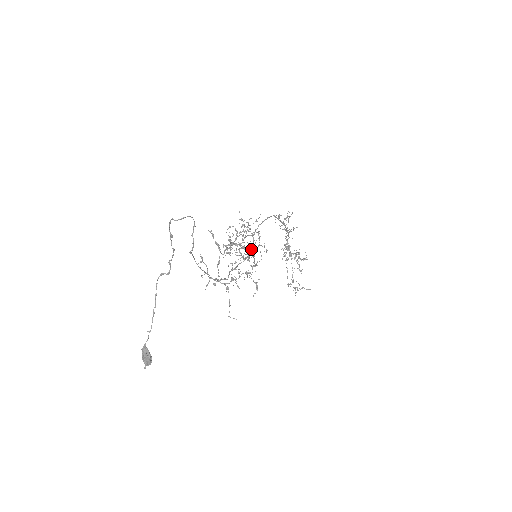
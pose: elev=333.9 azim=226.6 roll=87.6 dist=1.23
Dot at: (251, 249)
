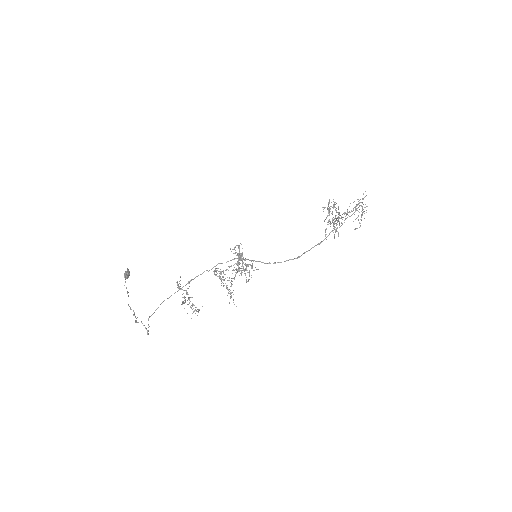
Dot at: occluded
